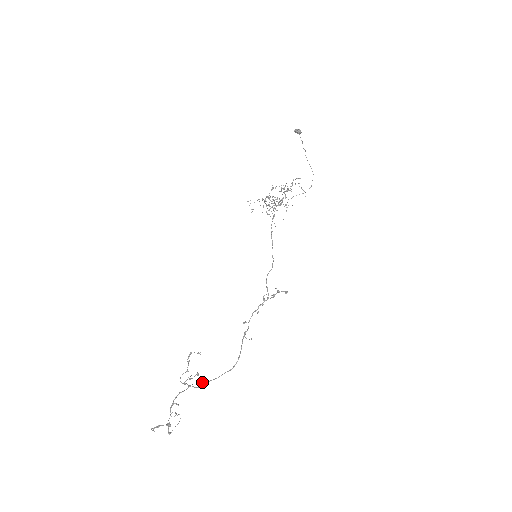
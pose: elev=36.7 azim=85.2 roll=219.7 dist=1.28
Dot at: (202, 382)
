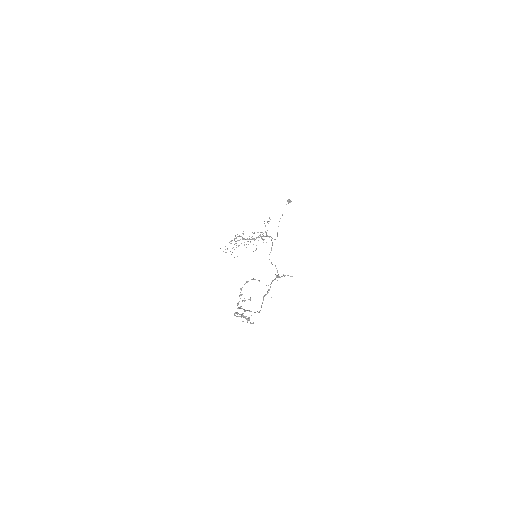
Dot at: (246, 310)
